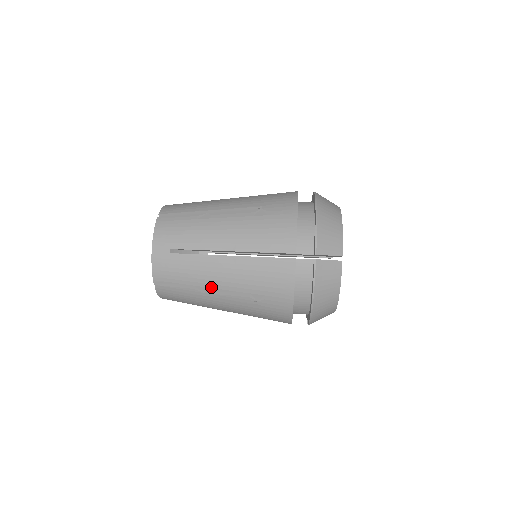
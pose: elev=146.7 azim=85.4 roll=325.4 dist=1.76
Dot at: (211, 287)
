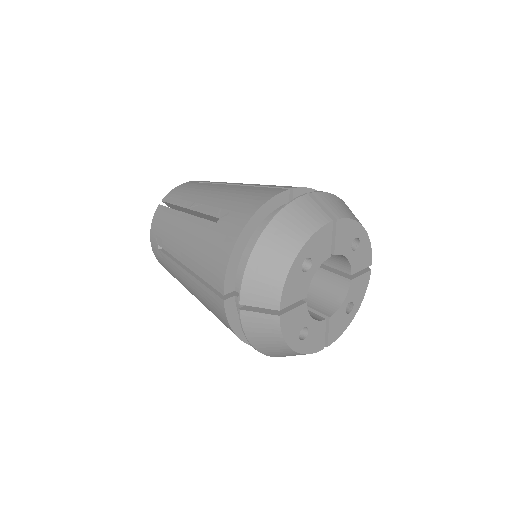
Dot at: (198, 202)
